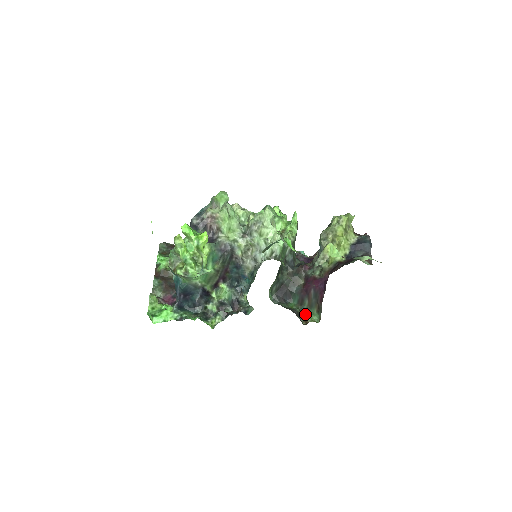
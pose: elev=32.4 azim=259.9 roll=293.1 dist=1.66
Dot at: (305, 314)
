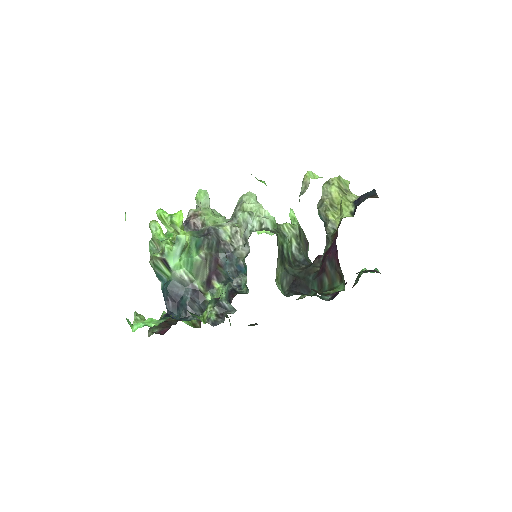
Dot at: (327, 291)
